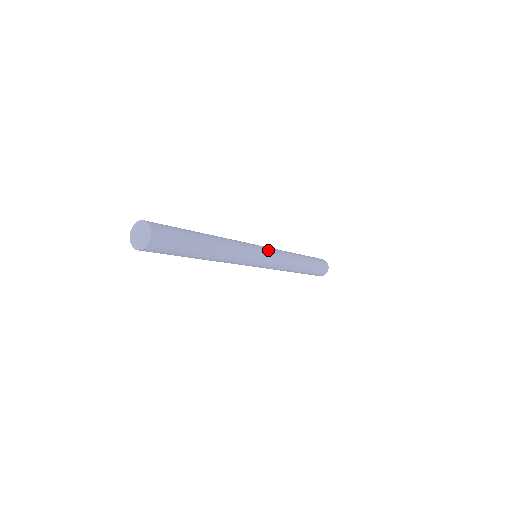
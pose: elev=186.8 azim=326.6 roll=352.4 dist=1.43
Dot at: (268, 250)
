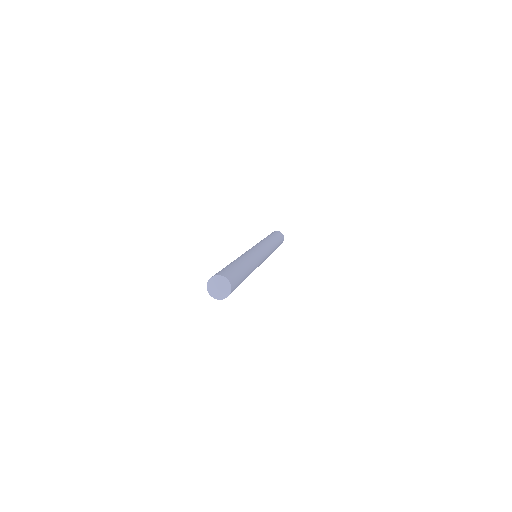
Dot at: (262, 247)
